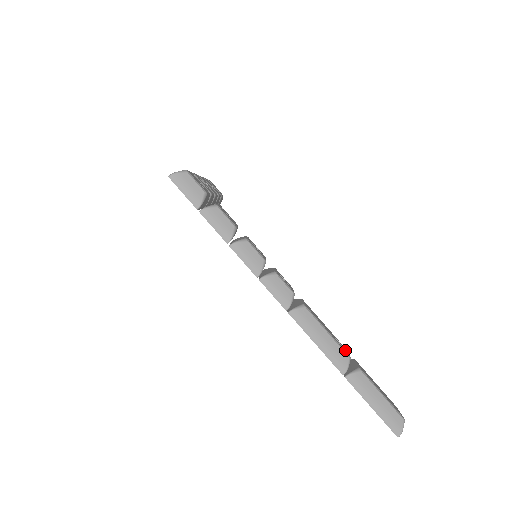
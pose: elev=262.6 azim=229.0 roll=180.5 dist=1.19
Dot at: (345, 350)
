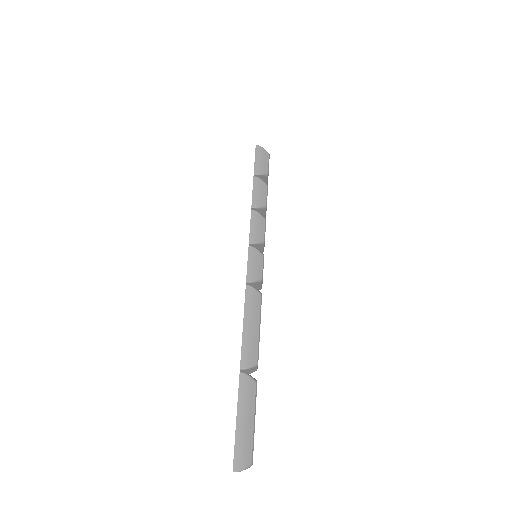
Dot at: occluded
